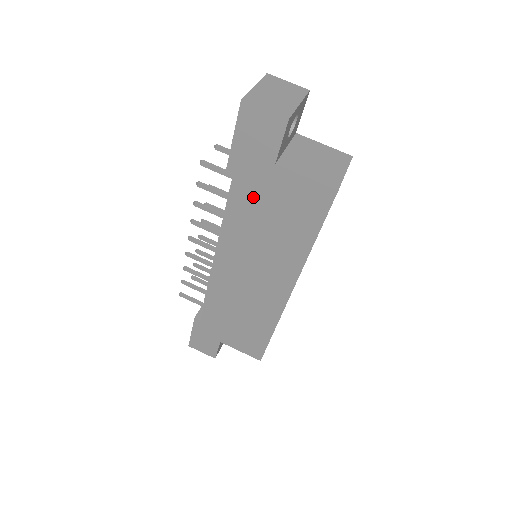
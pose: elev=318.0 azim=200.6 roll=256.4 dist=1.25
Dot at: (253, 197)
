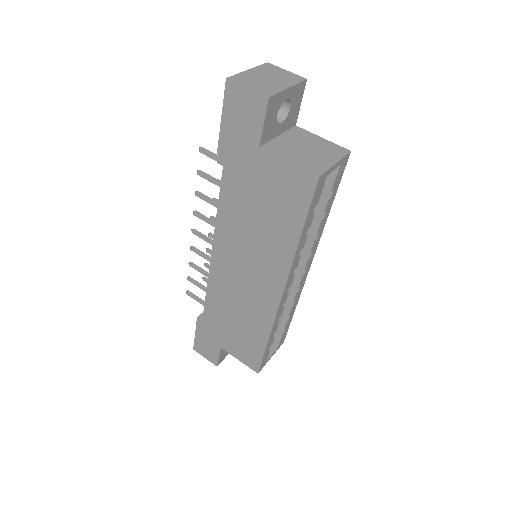
Dot at: (242, 184)
